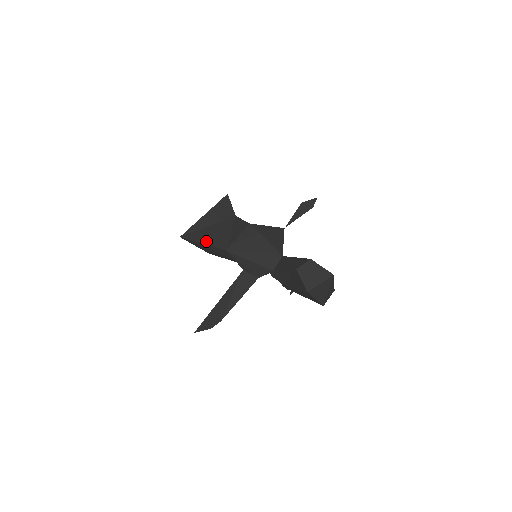
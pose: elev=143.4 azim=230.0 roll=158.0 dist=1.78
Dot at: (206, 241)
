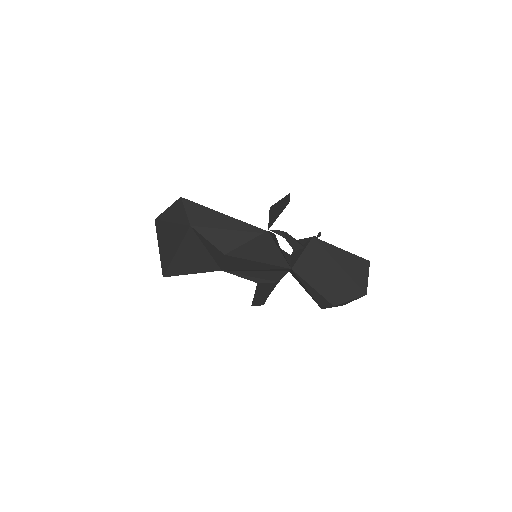
Dot at: (192, 271)
